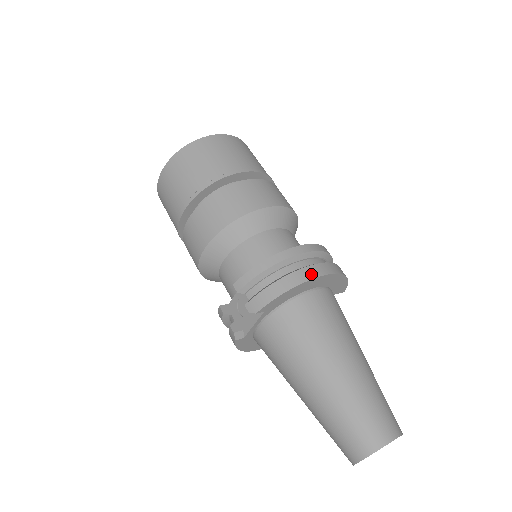
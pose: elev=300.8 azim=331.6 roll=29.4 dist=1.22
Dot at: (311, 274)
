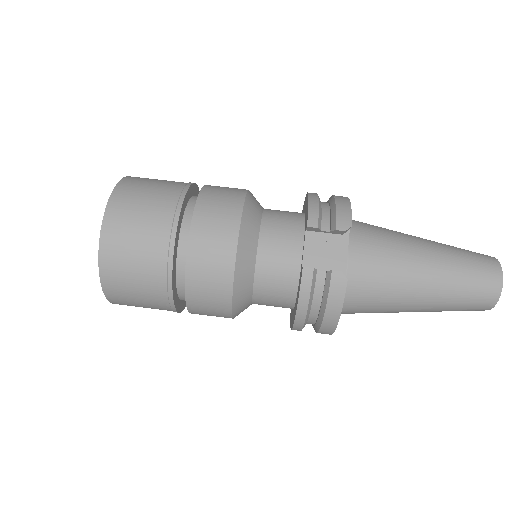
Dot at: occluded
